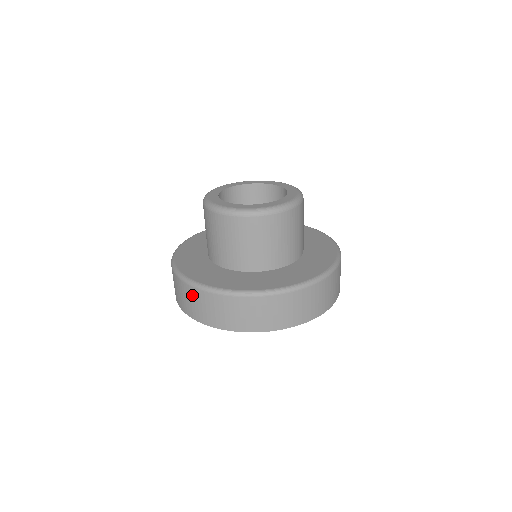
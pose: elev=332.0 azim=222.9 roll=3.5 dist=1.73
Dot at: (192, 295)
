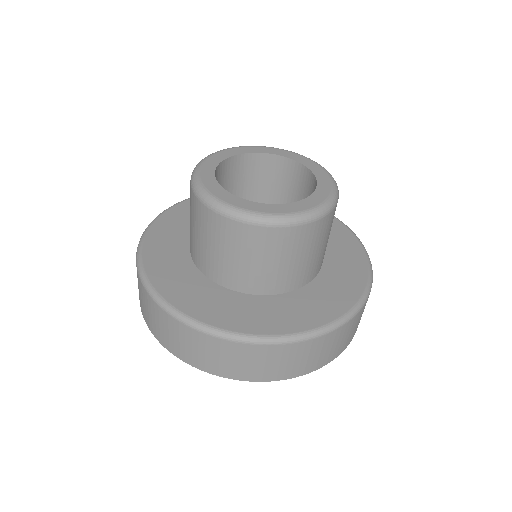
Dot at: occluded
